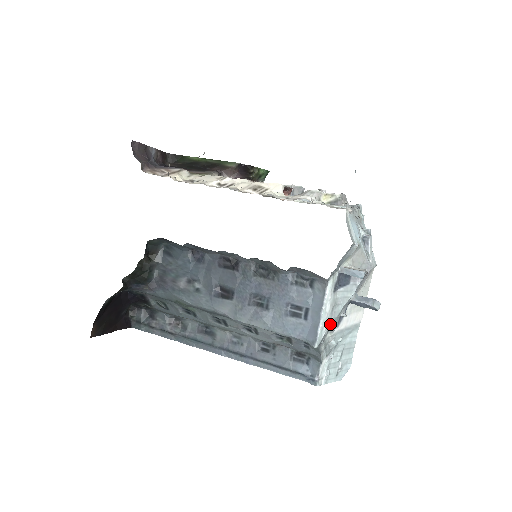
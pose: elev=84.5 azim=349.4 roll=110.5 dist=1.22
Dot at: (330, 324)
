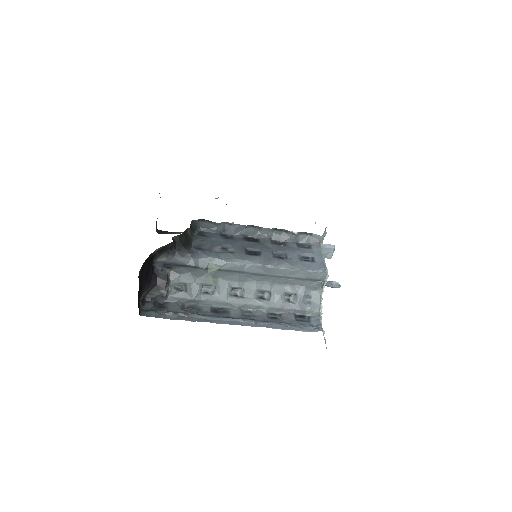
Dot at: occluded
